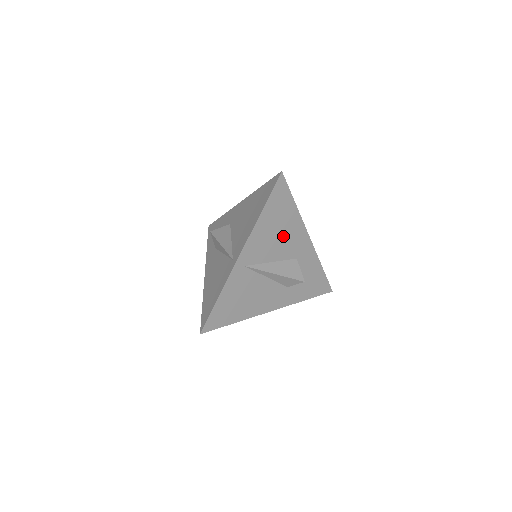
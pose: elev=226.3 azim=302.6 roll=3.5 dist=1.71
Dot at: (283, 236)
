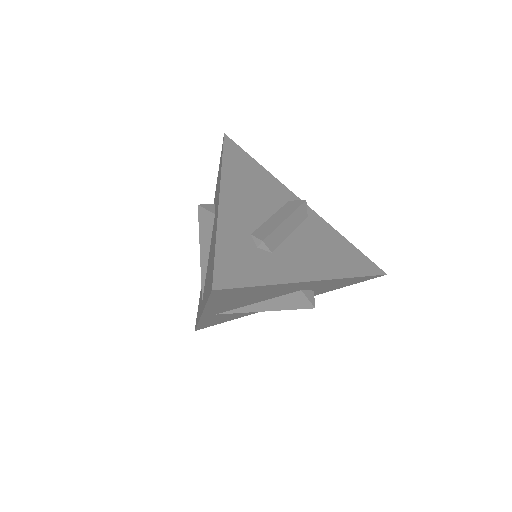
Dot at: (262, 295)
